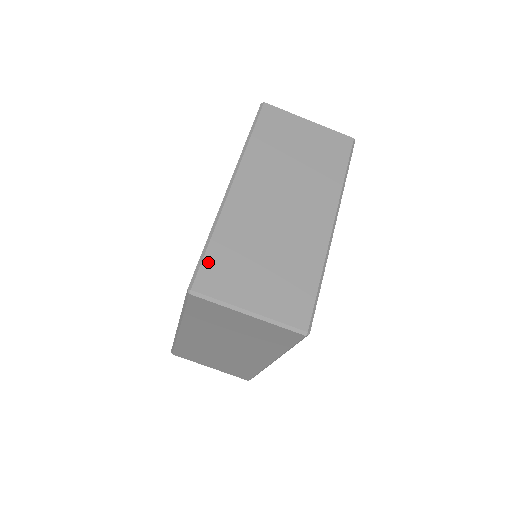
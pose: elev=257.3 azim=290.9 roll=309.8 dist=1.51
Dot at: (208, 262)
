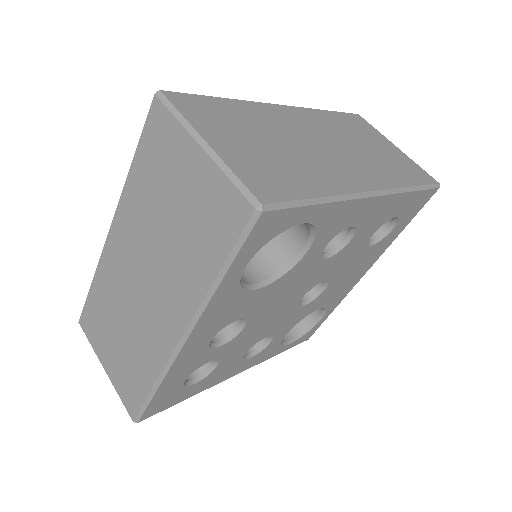
Dot at: (202, 99)
